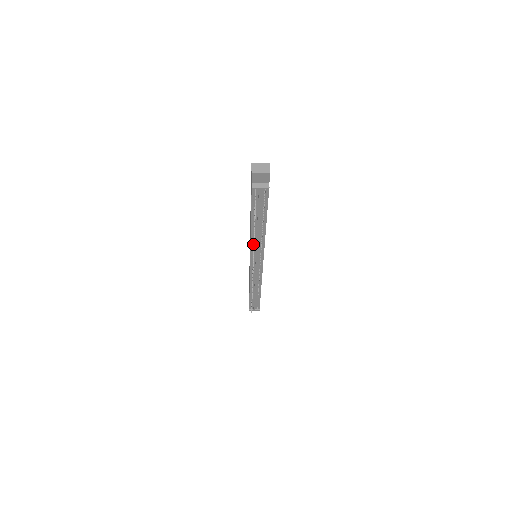
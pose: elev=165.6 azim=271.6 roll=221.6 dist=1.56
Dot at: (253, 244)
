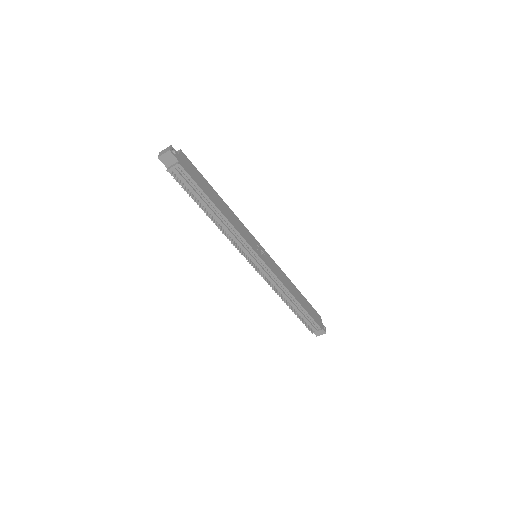
Dot at: (224, 234)
